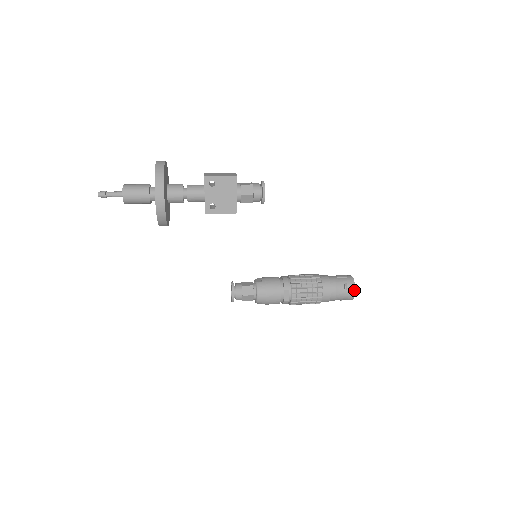
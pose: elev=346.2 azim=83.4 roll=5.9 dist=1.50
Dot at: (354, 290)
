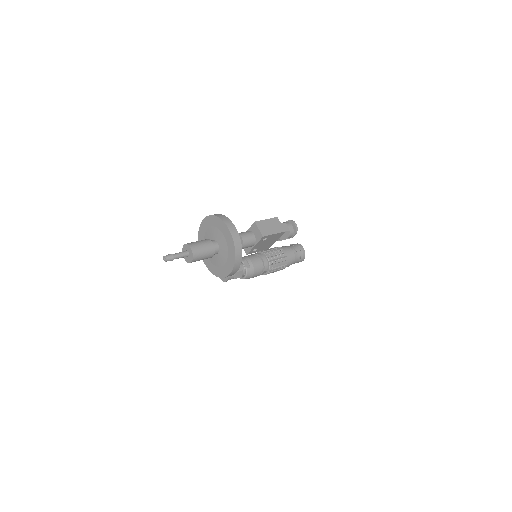
Dot at: (303, 260)
